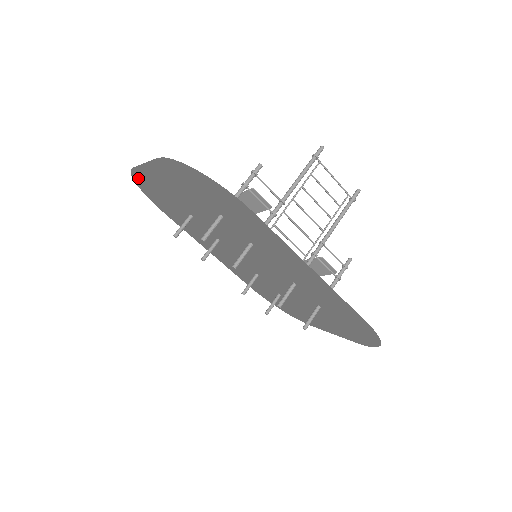
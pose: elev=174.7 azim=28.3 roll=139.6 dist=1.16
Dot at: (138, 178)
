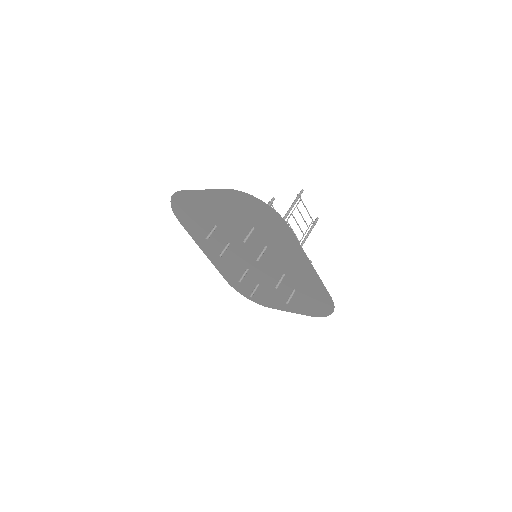
Dot at: (180, 197)
